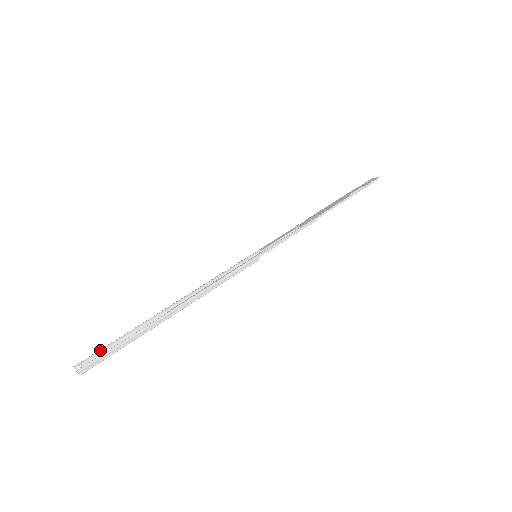
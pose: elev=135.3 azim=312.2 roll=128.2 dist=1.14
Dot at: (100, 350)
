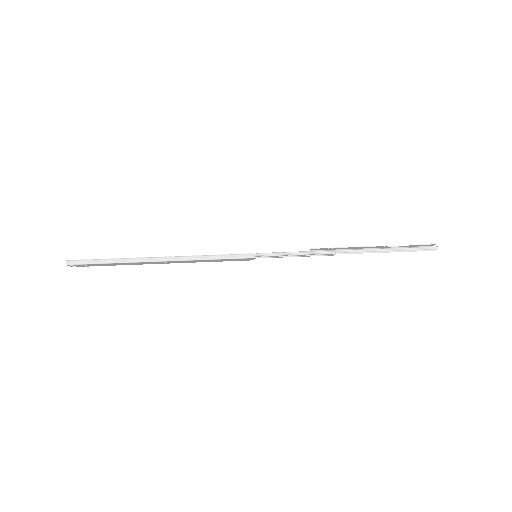
Dot at: occluded
